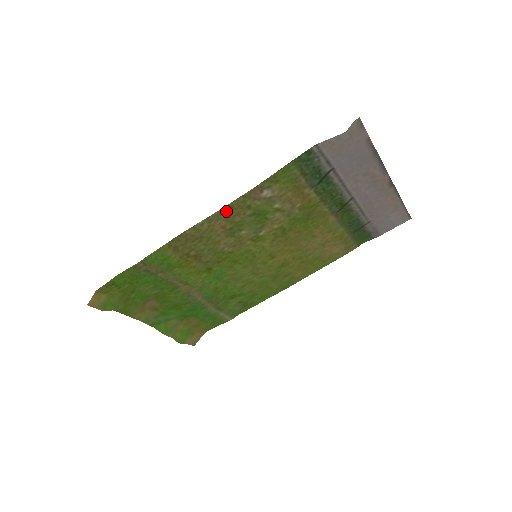
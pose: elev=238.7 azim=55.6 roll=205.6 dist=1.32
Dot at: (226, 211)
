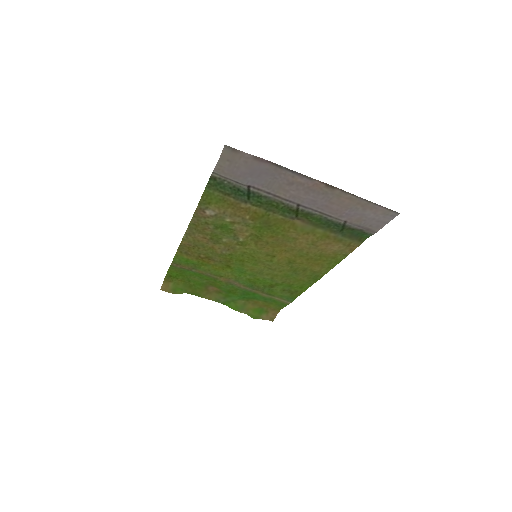
Dot at: (193, 227)
